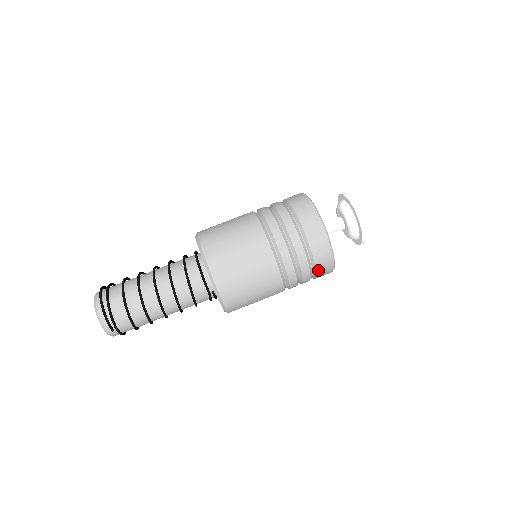
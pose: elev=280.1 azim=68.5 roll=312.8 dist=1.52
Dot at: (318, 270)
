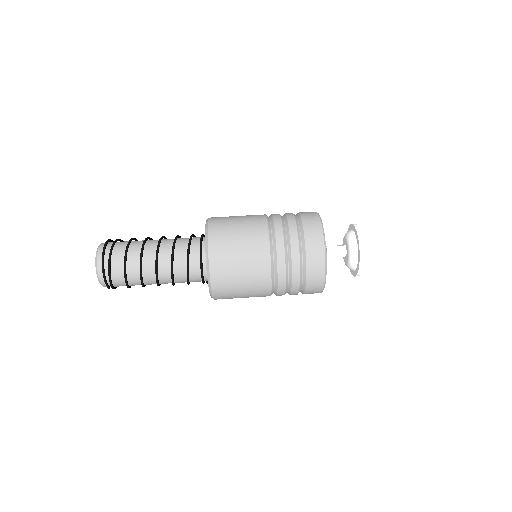
Dot at: occluded
